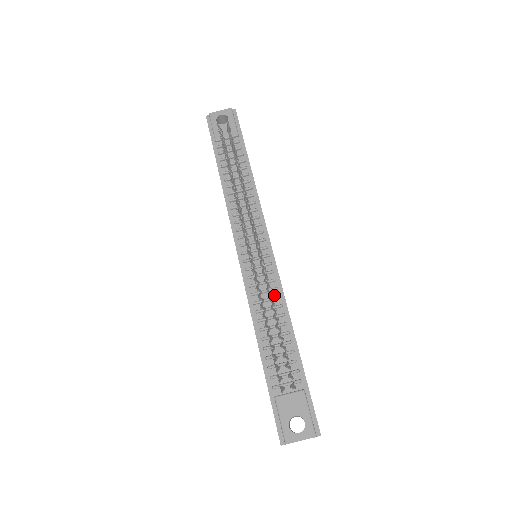
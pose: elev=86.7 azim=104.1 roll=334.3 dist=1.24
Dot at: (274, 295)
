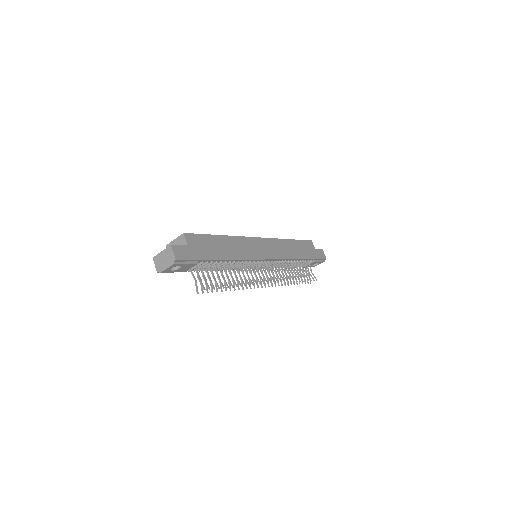
Dot at: (282, 262)
